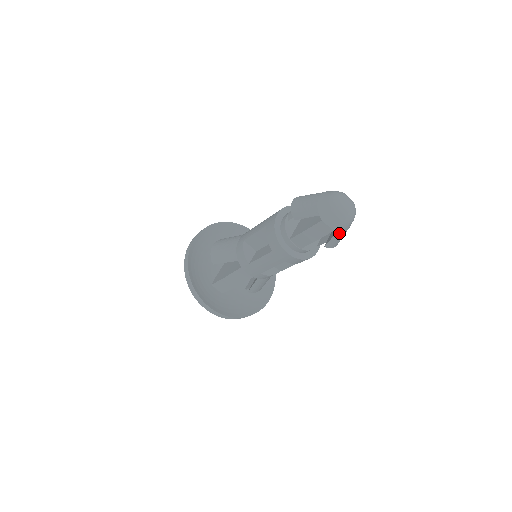
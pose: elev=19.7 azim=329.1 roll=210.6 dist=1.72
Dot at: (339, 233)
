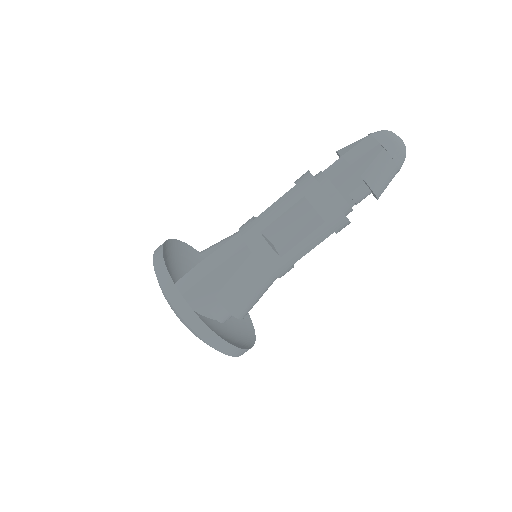
Dot at: (384, 154)
